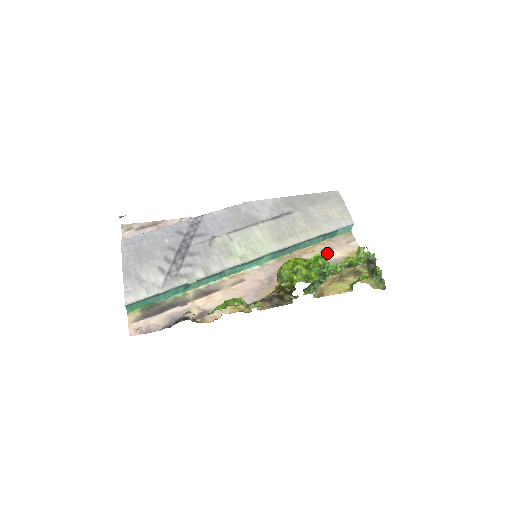
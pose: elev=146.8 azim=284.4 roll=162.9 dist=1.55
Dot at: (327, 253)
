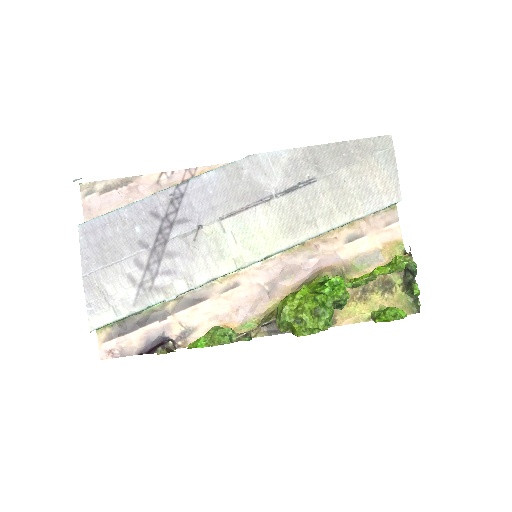
Dot at: (354, 242)
